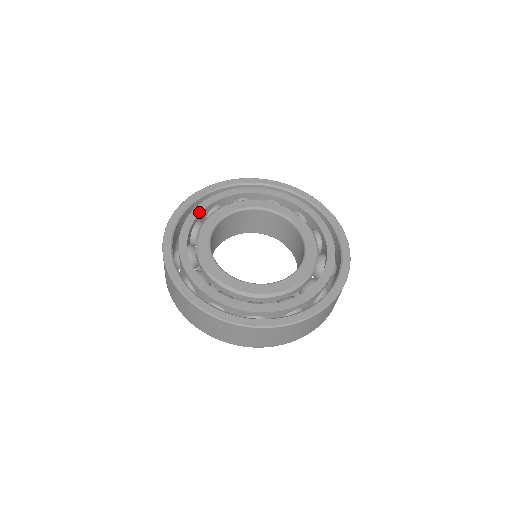
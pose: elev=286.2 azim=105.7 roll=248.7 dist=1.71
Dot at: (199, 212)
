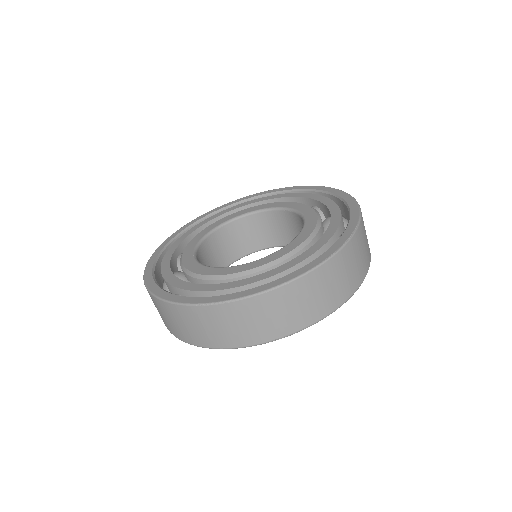
Dot at: (168, 262)
